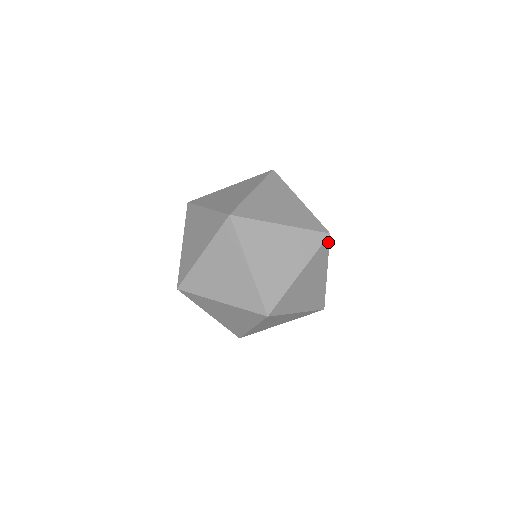
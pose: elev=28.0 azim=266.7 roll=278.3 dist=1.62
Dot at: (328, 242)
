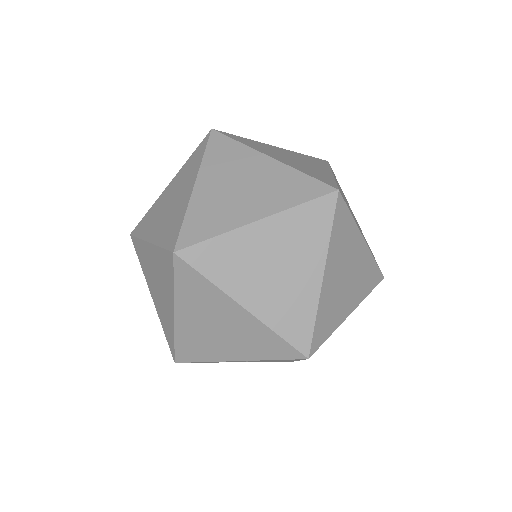
Dot at: (342, 202)
